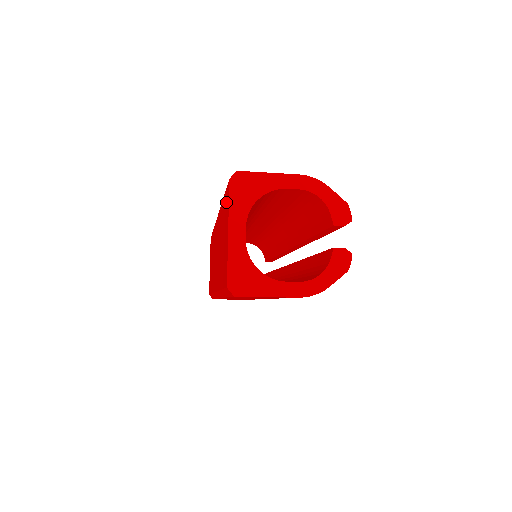
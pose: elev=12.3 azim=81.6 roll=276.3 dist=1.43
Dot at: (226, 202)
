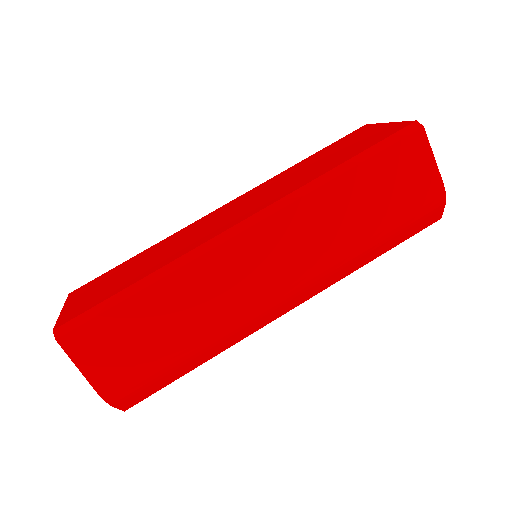
Dot at: (351, 135)
